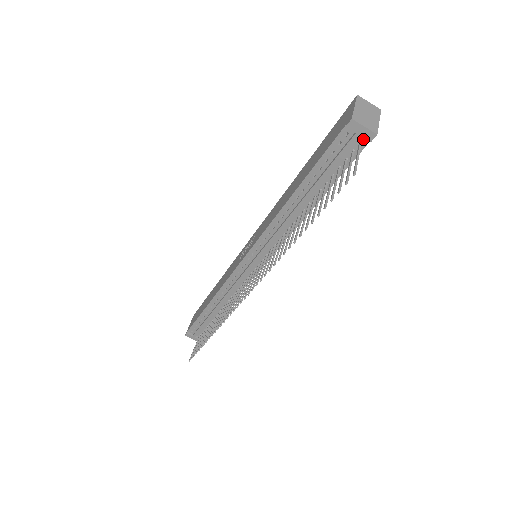
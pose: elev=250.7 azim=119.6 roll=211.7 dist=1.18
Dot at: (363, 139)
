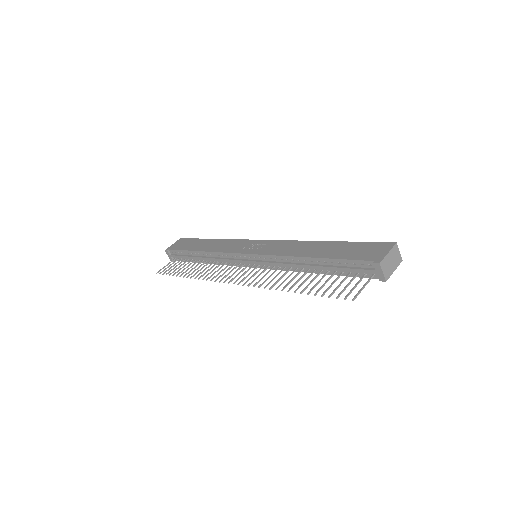
Dot at: (377, 275)
